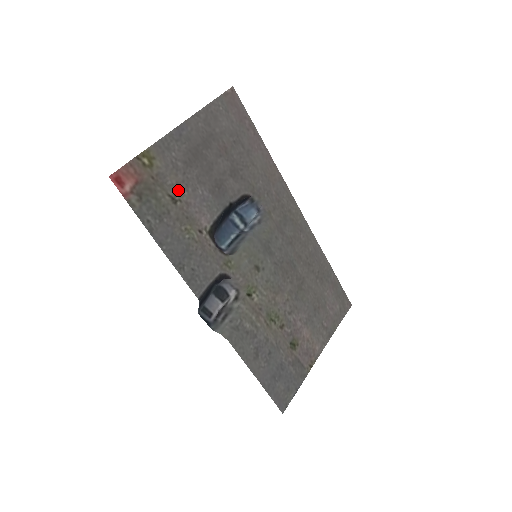
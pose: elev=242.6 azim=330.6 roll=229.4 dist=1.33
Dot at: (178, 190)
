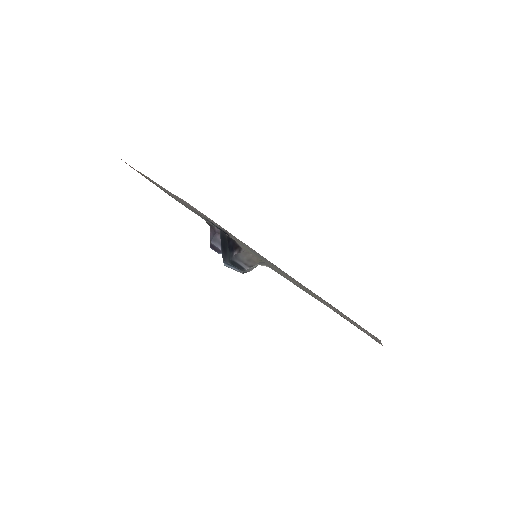
Dot at: occluded
